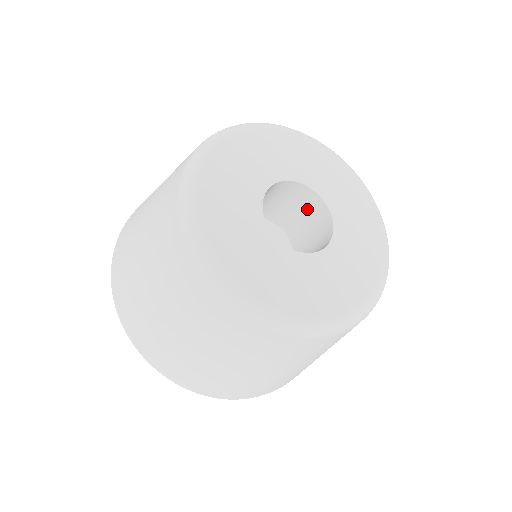
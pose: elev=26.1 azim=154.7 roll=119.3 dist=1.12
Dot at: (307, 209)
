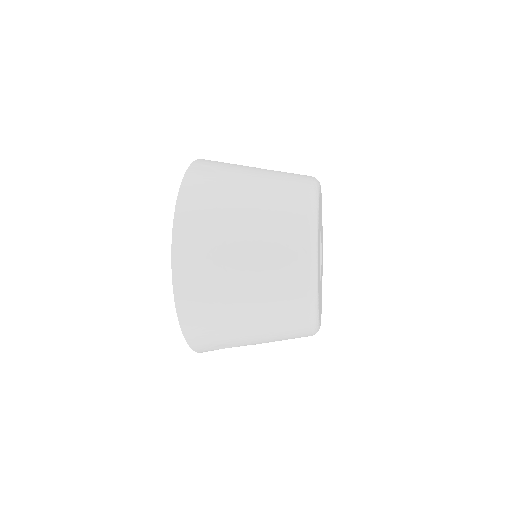
Dot at: occluded
